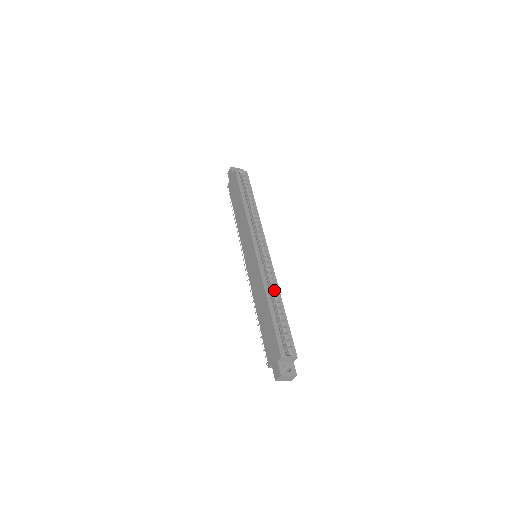
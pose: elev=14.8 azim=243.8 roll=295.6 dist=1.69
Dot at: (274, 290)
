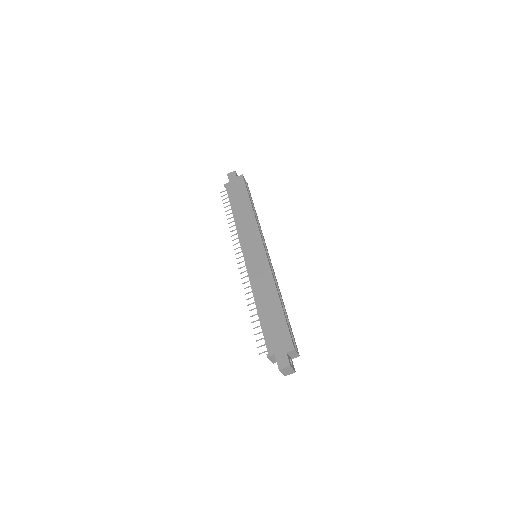
Dot at: occluded
